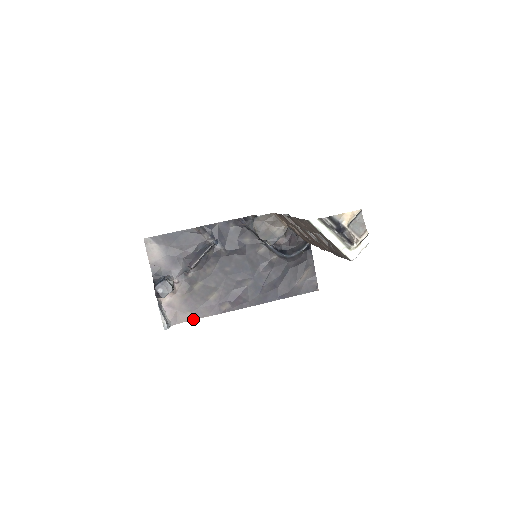
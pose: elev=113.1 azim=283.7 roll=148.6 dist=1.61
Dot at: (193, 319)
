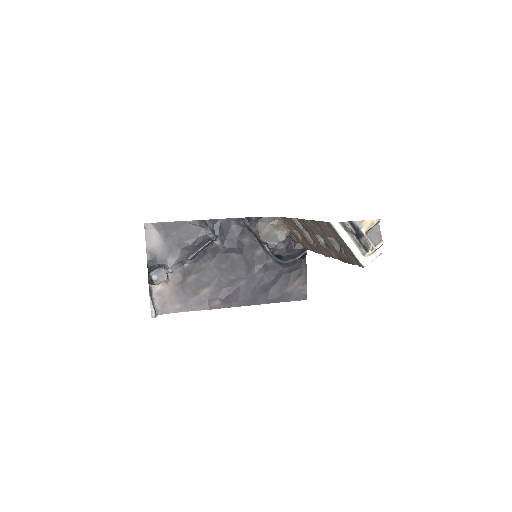
Dot at: (181, 311)
